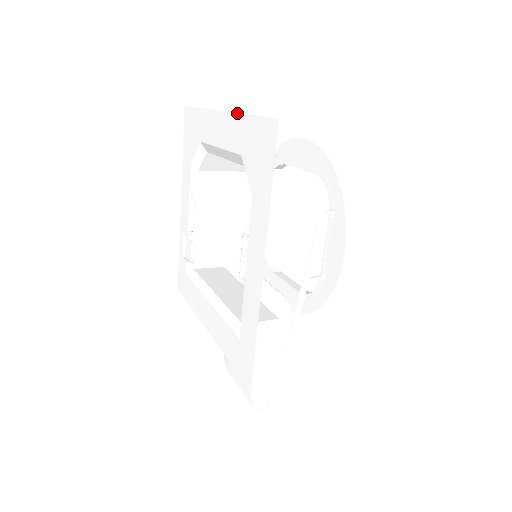
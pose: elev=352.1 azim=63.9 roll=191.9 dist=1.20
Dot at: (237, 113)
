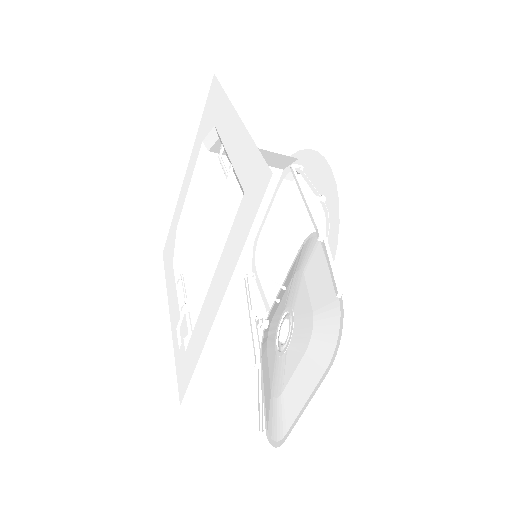
Dot at: (194, 142)
